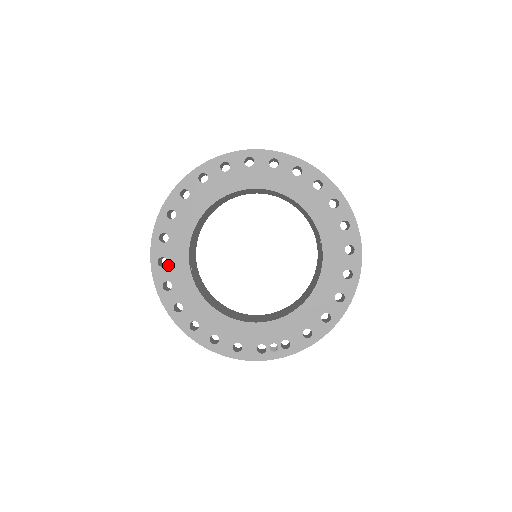
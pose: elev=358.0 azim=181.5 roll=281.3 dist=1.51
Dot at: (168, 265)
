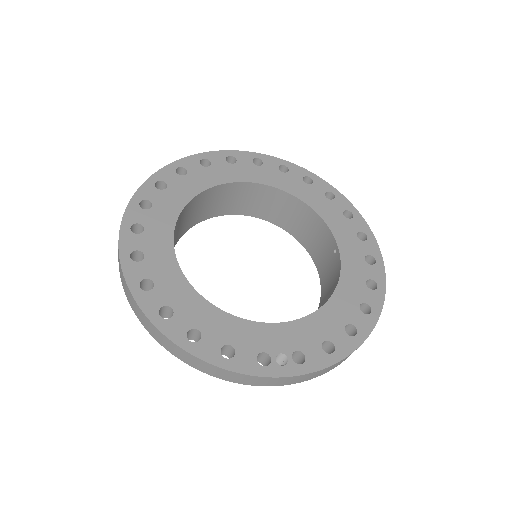
Dot at: (144, 233)
